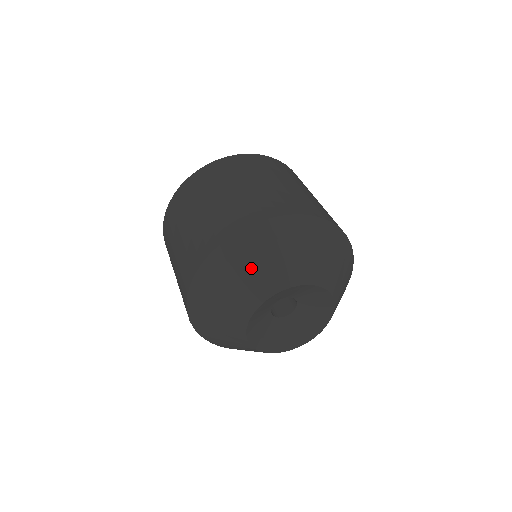
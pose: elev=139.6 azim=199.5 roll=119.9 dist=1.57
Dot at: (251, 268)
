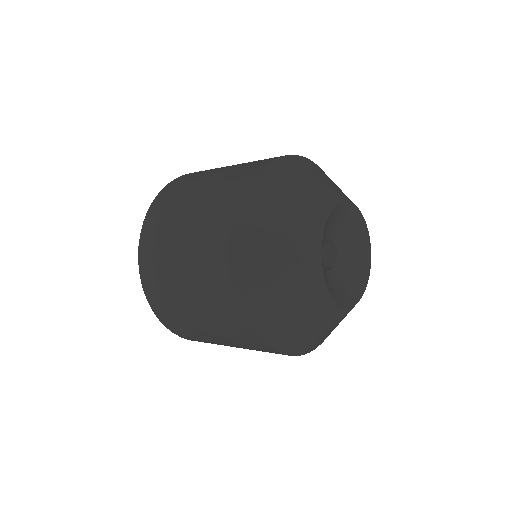
Dot at: (310, 180)
